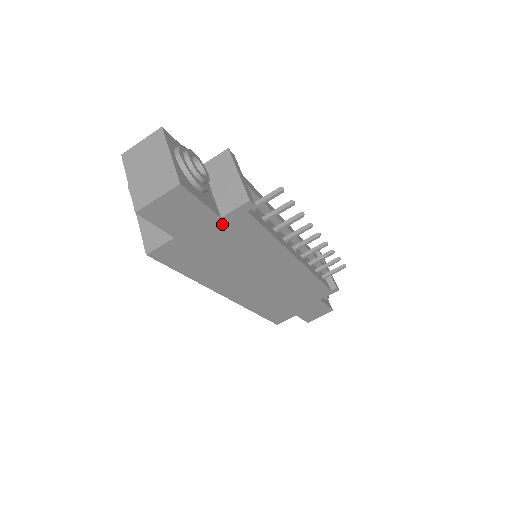
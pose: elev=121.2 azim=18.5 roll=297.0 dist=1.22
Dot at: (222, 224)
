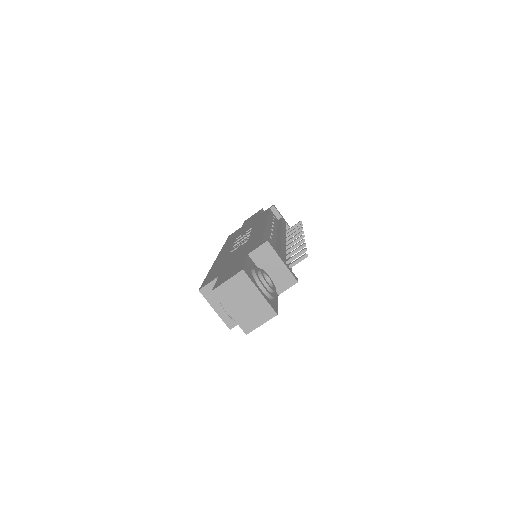
Dot at: occluded
